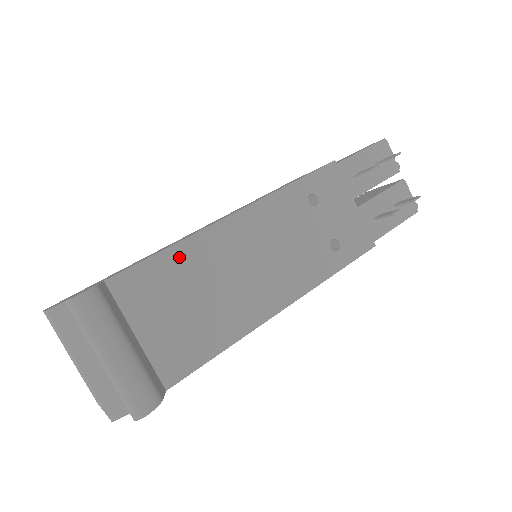
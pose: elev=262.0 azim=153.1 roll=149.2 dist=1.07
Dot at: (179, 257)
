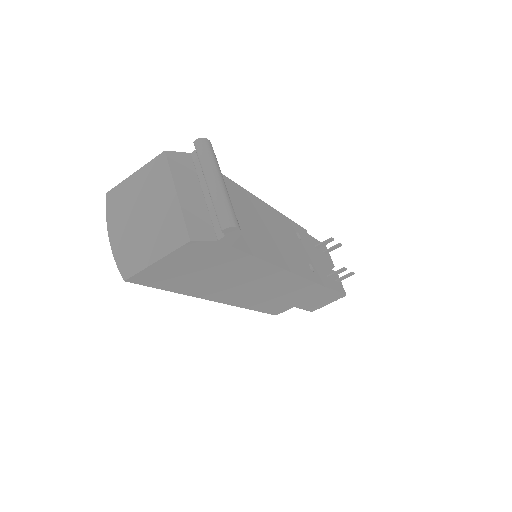
Dot at: (239, 192)
